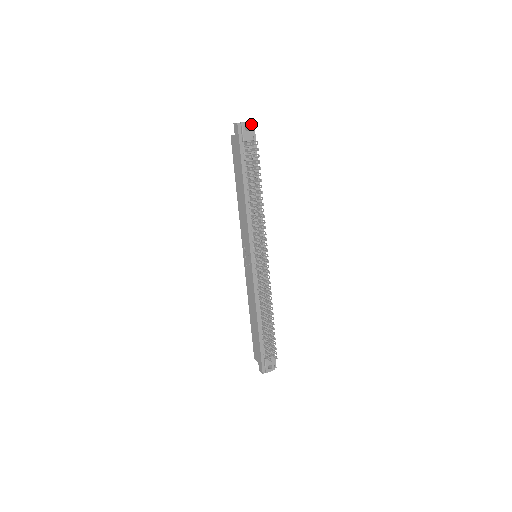
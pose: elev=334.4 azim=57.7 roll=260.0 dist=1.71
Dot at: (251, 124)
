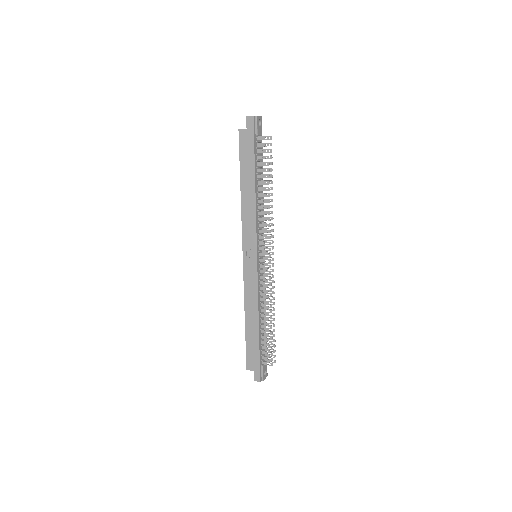
Dot at: (261, 119)
